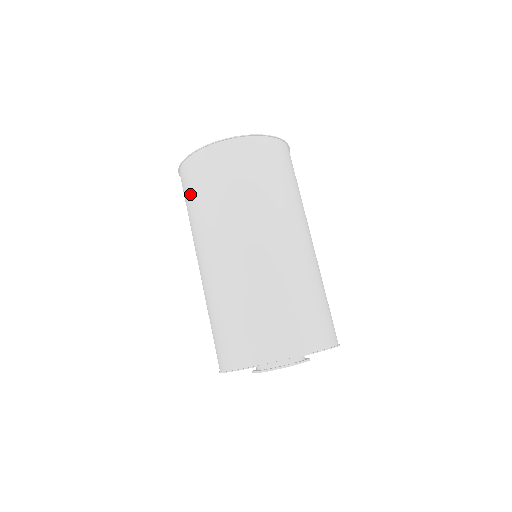
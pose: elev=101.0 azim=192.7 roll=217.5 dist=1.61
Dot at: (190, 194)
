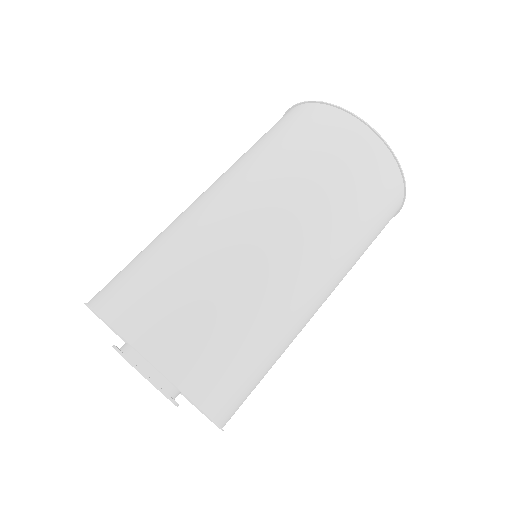
Dot at: occluded
